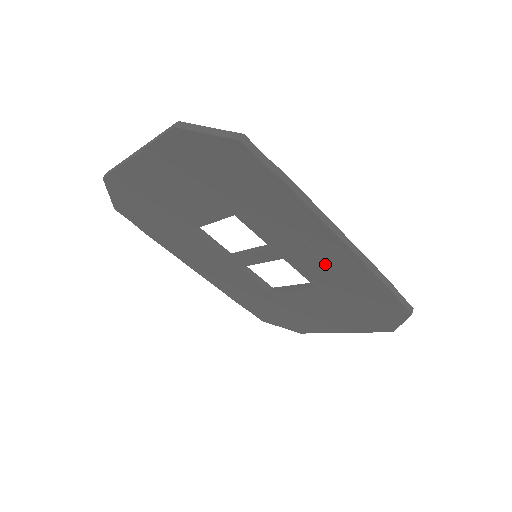
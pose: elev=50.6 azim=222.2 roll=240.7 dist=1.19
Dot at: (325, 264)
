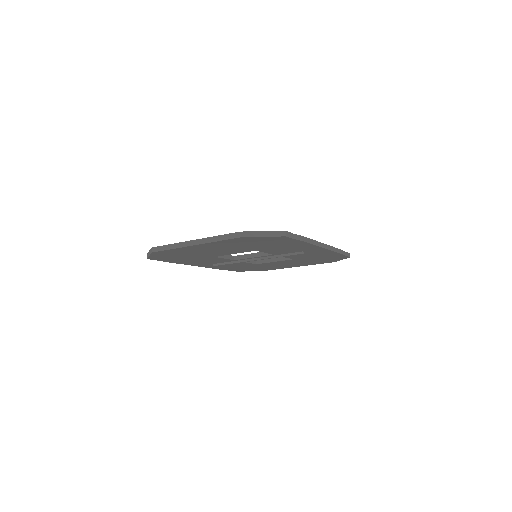
Dot at: (307, 254)
